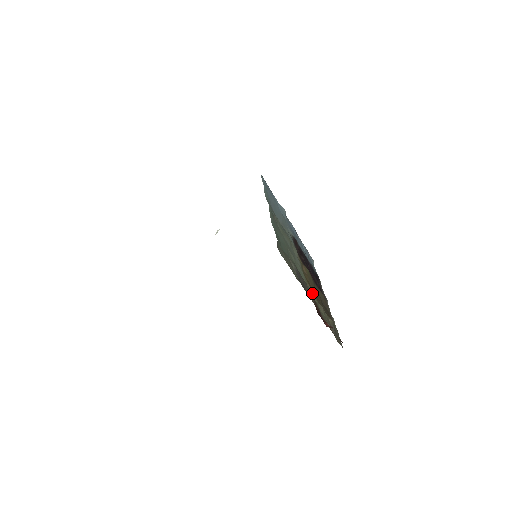
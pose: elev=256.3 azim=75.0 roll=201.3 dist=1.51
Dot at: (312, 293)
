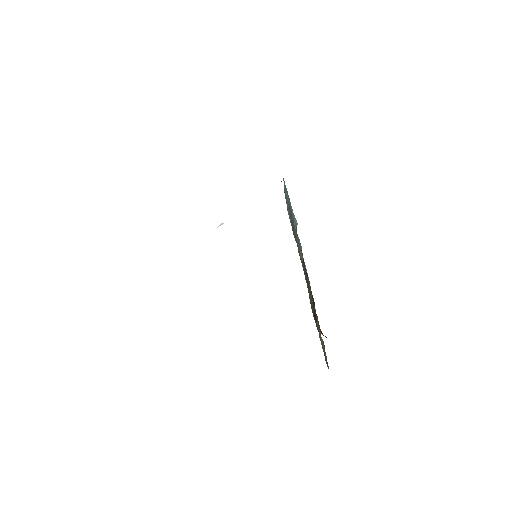
Dot at: occluded
